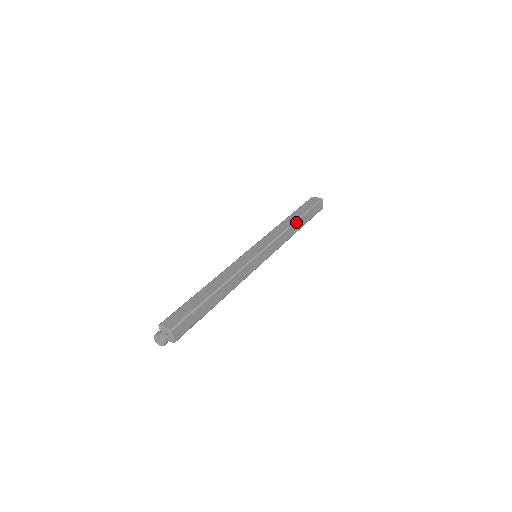
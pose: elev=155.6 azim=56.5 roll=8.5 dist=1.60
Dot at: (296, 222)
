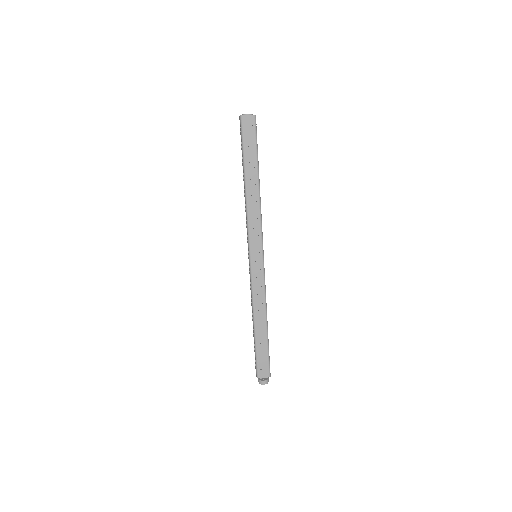
Dot at: (259, 185)
